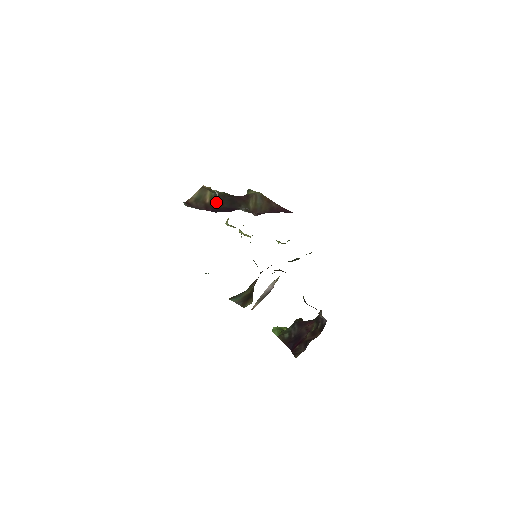
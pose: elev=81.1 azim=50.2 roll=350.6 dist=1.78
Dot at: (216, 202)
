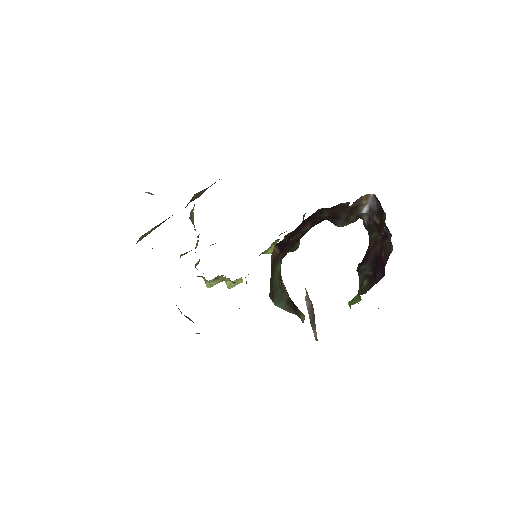
Dot at: occluded
